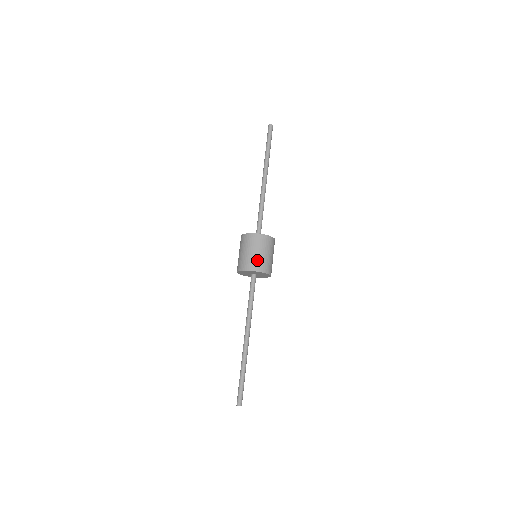
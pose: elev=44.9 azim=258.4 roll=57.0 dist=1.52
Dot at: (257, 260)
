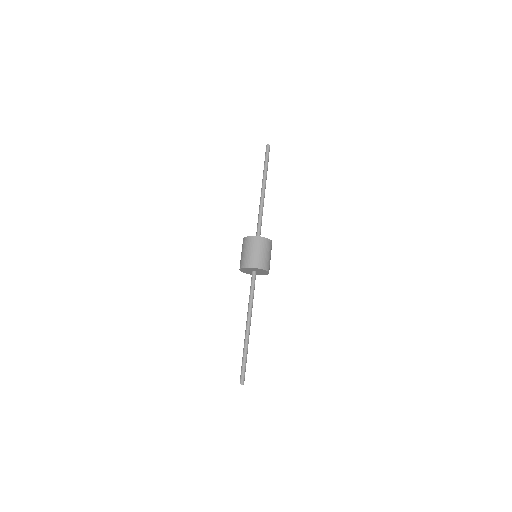
Dot at: (263, 260)
